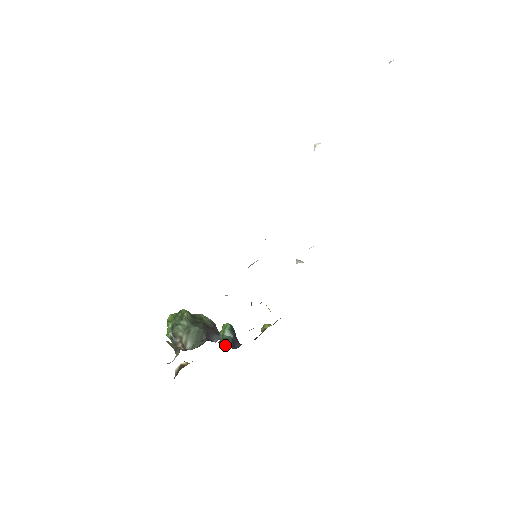
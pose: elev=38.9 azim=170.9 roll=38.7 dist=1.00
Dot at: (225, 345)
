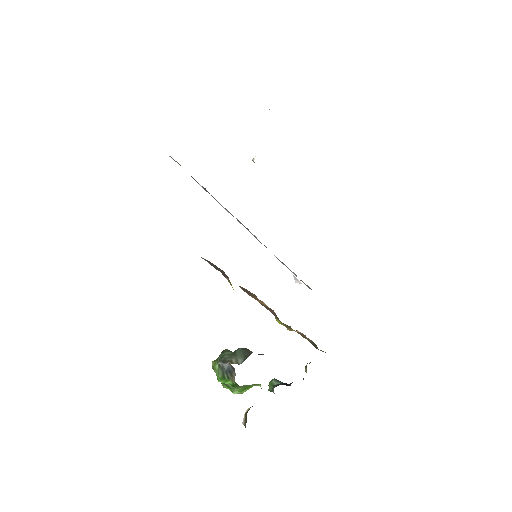
Dot at: occluded
